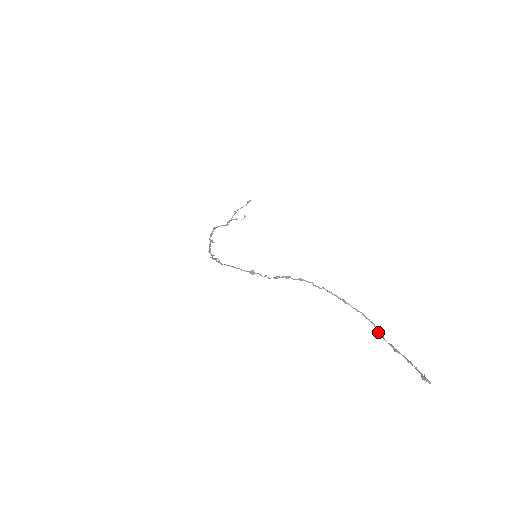
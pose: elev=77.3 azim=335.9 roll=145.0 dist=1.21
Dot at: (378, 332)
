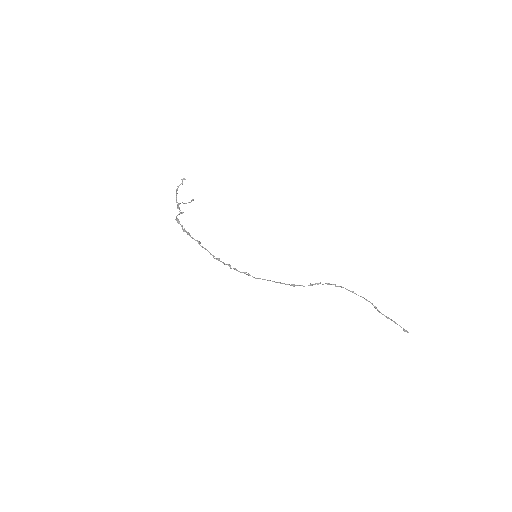
Dot at: (375, 308)
